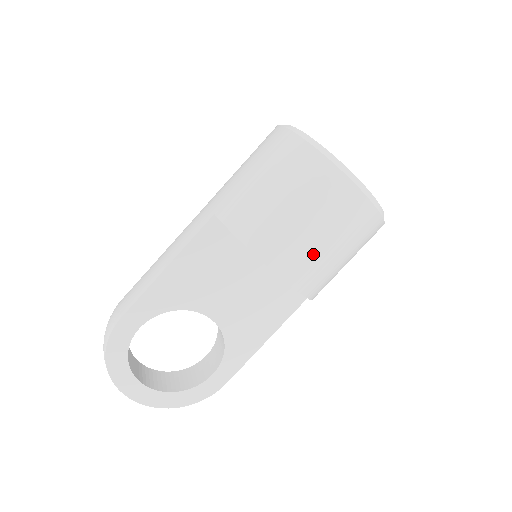
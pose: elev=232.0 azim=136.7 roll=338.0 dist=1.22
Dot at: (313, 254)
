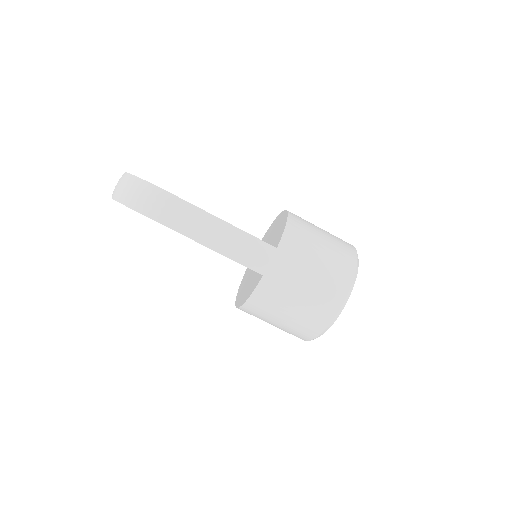
Dot at: occluded
